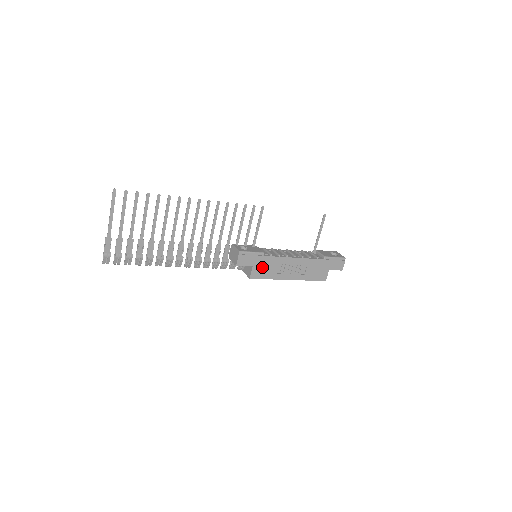
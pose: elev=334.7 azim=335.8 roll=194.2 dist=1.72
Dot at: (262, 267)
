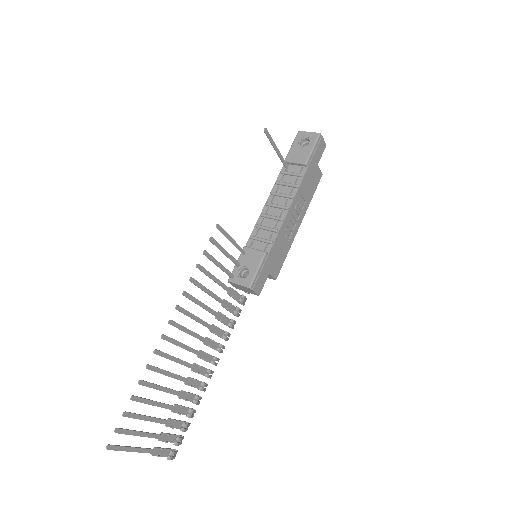
Dot at: (275, 260)
